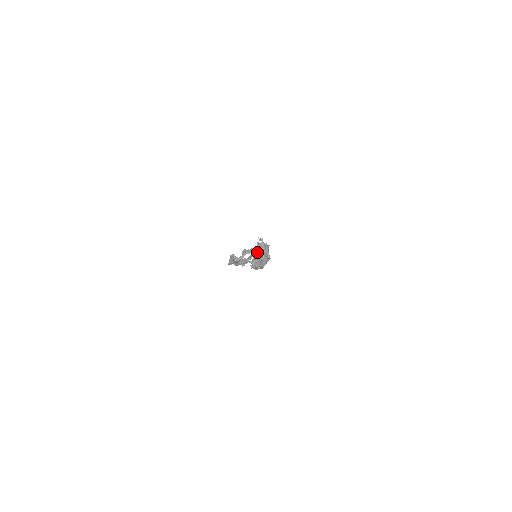
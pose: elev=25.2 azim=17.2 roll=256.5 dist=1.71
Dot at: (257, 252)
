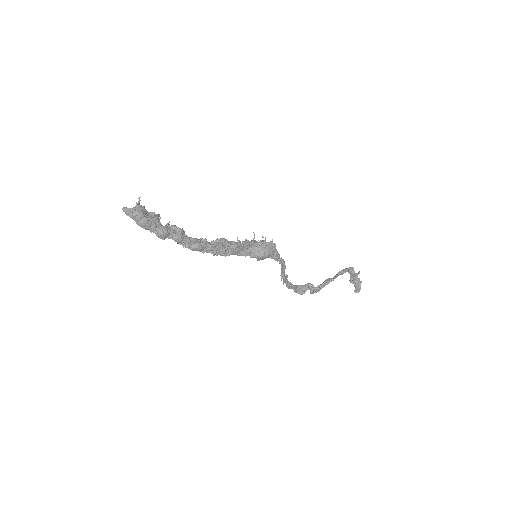
Dot at: occluded
